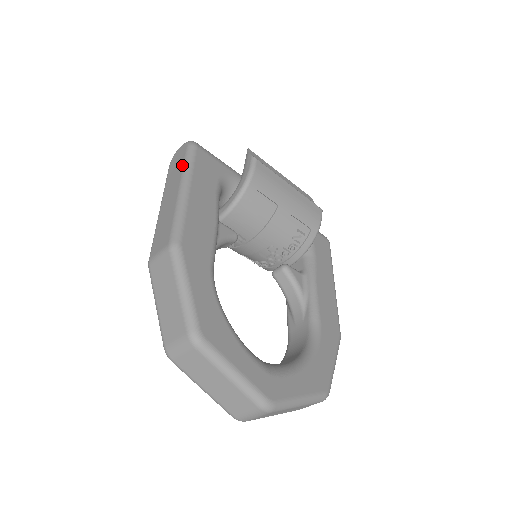
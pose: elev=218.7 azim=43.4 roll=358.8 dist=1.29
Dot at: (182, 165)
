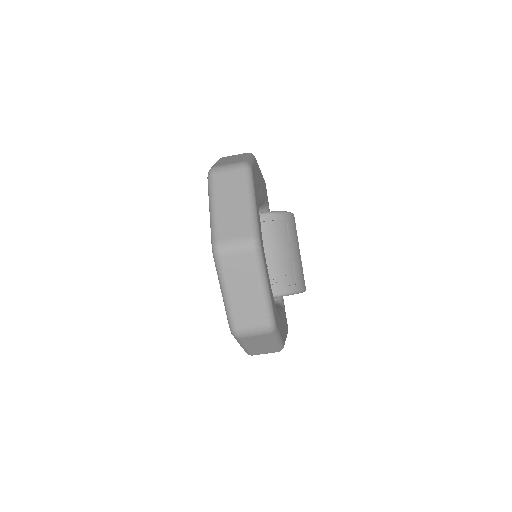
Dot at: occluded
